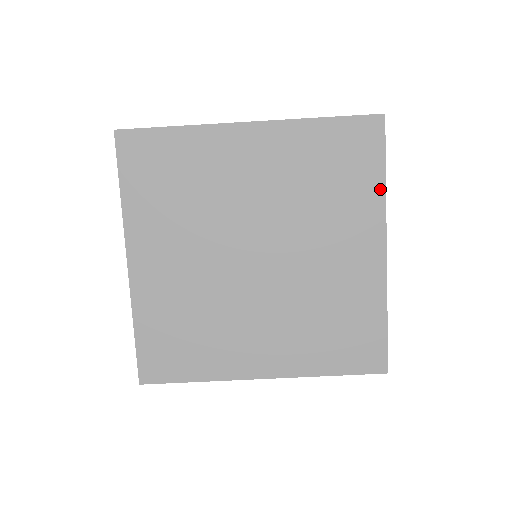
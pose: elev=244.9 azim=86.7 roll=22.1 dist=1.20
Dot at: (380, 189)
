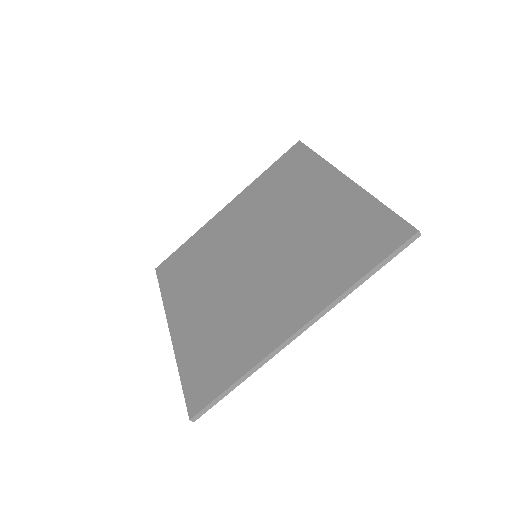
Dot at: (319, 161)
